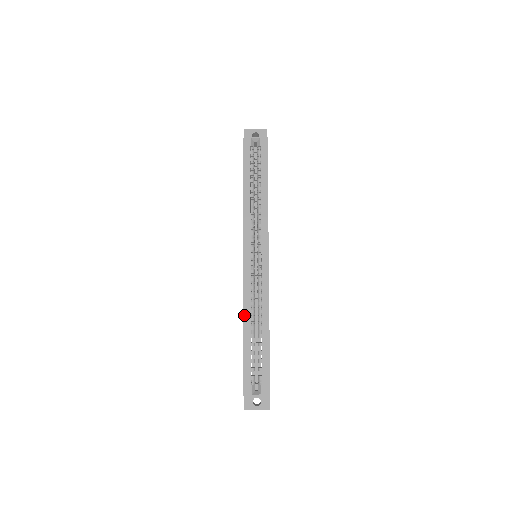
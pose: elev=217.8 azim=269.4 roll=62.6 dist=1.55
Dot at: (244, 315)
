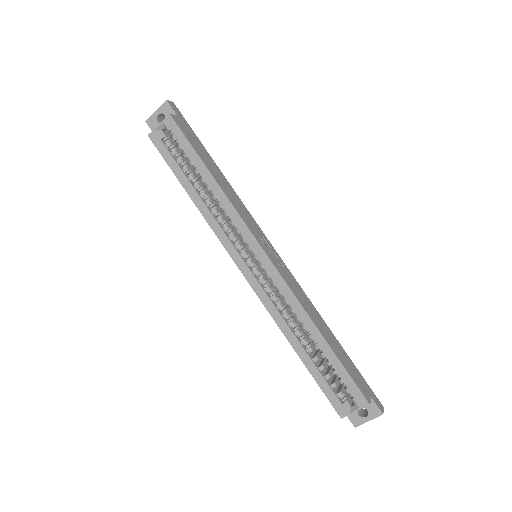
Dot at: (284, 334)
